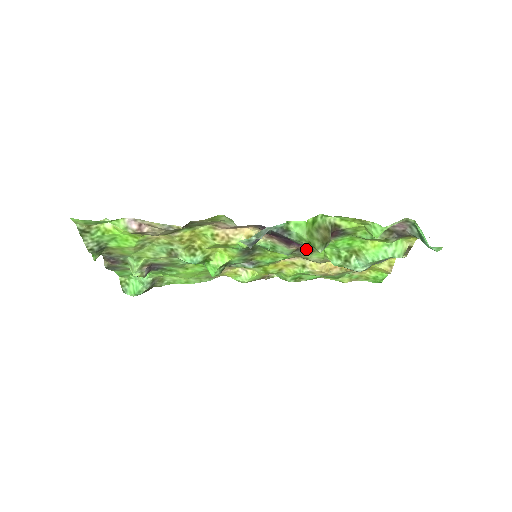
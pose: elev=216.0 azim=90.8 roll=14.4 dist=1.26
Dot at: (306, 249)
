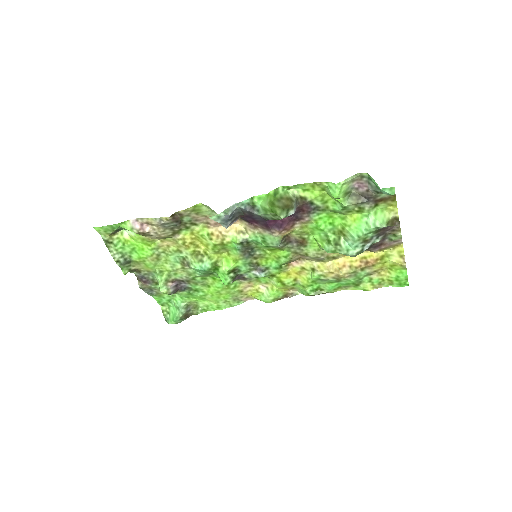
Dot at: (298, 241)
